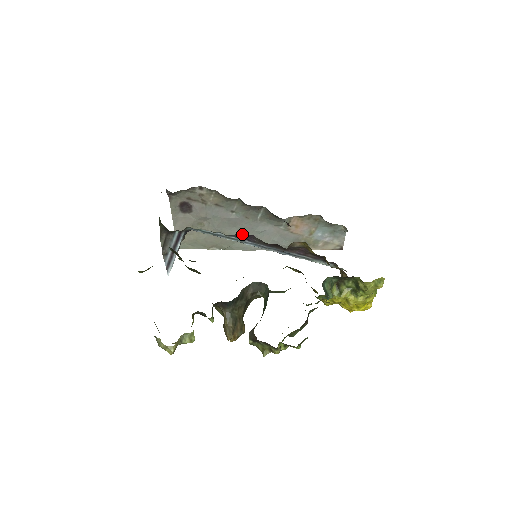
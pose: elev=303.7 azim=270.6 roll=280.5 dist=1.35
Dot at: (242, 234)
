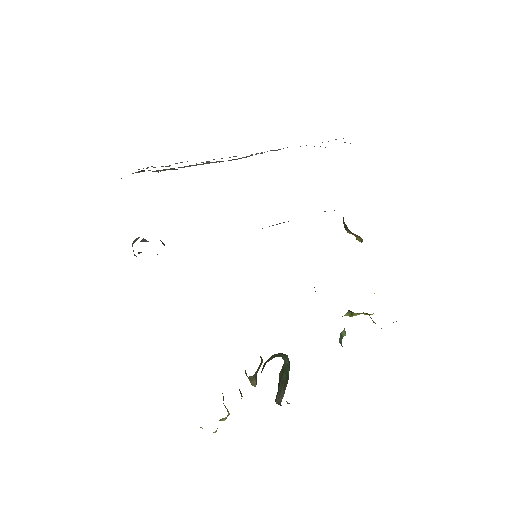
Dot at: occluded
